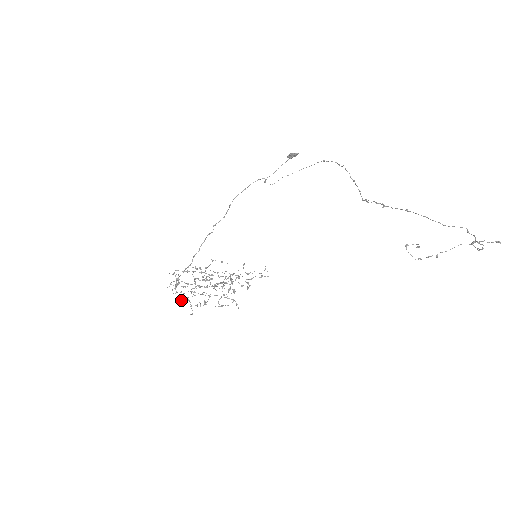
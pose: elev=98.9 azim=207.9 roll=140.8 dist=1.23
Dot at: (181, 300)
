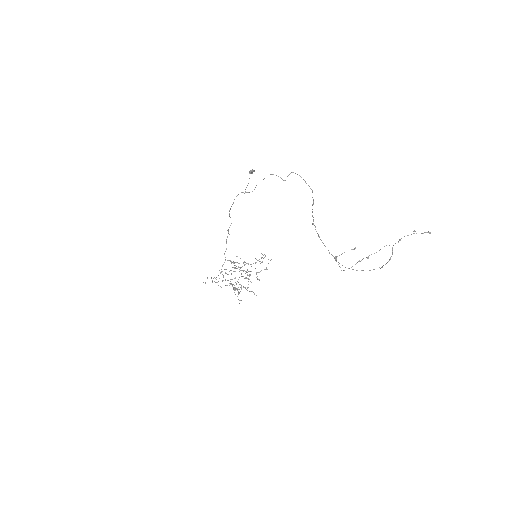
Dot at: (229, 285)
